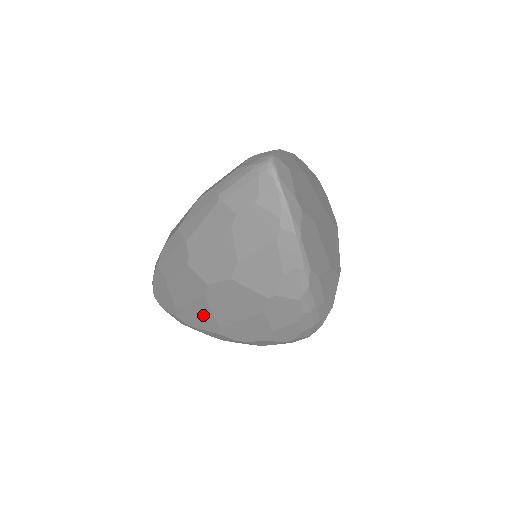
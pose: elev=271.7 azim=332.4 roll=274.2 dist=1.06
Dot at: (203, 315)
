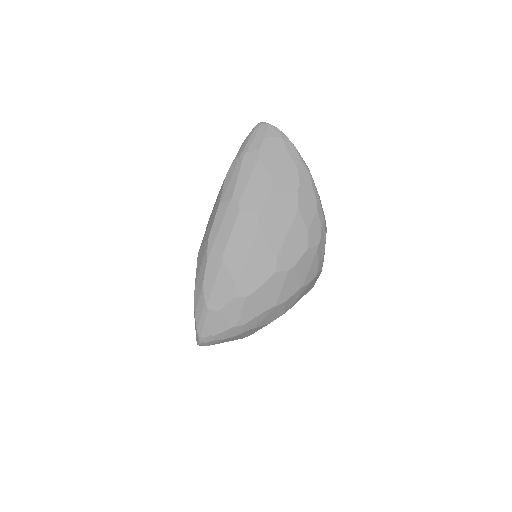
Dot at: (260, 258)
